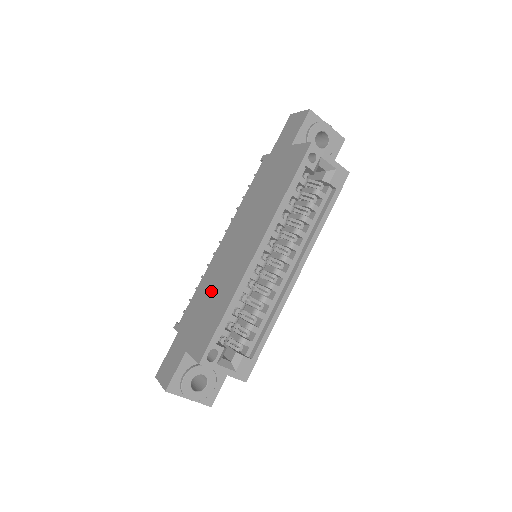
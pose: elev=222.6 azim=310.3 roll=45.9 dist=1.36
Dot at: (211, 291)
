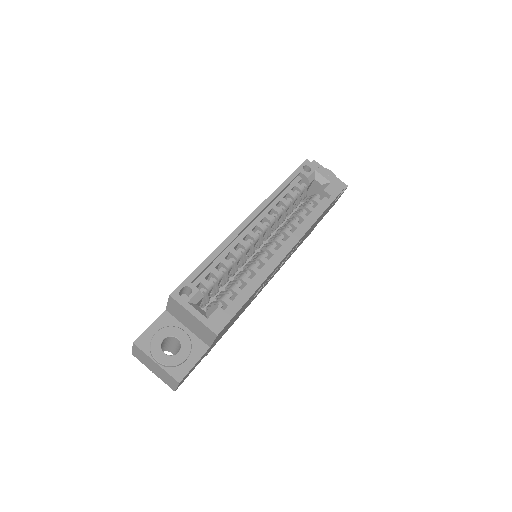
Dot at: occluded
